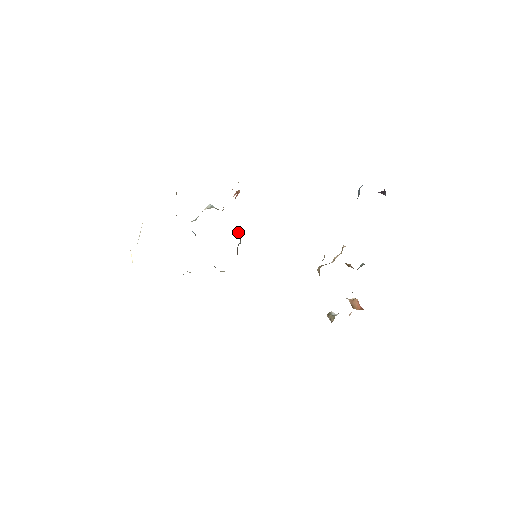
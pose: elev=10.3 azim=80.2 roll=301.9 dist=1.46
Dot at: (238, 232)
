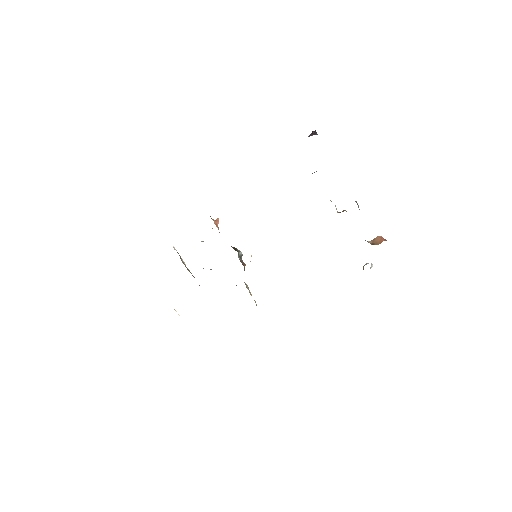
Dot at: (234, 248)
